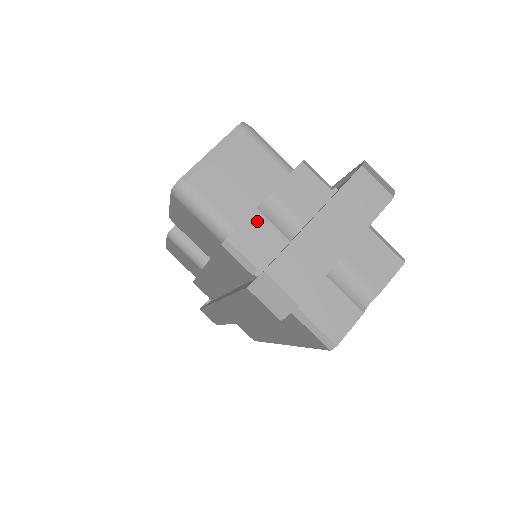
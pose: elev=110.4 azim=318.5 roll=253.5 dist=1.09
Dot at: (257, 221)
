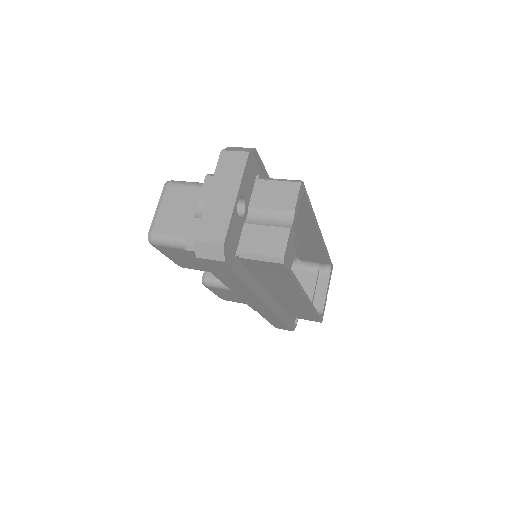
Dot at: (197, 224)
